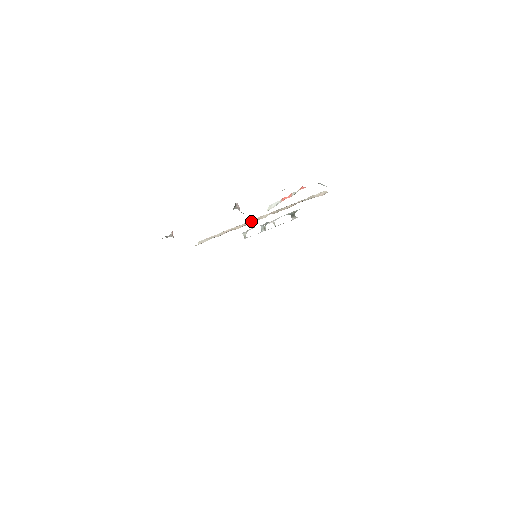
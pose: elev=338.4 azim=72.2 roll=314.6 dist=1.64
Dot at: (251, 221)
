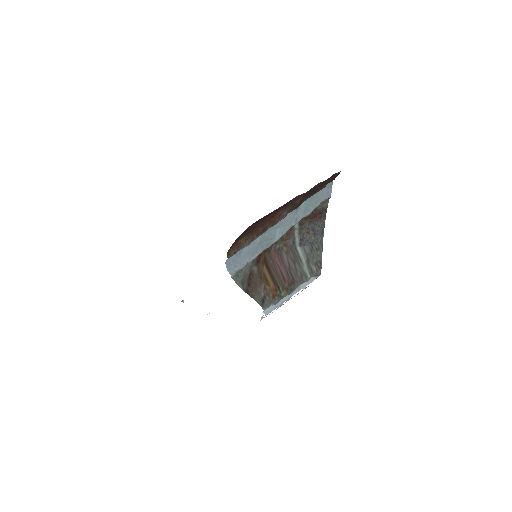
Dot at: occluded
